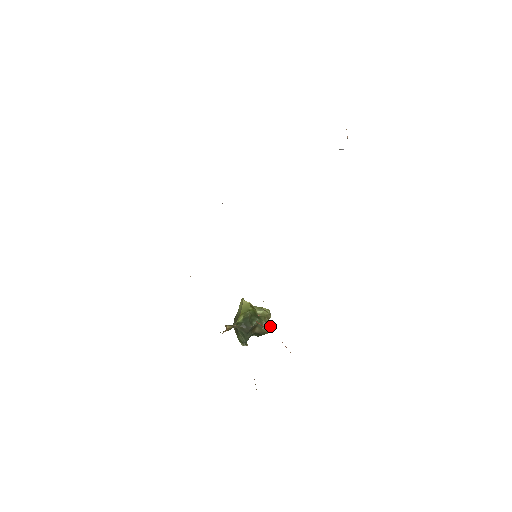
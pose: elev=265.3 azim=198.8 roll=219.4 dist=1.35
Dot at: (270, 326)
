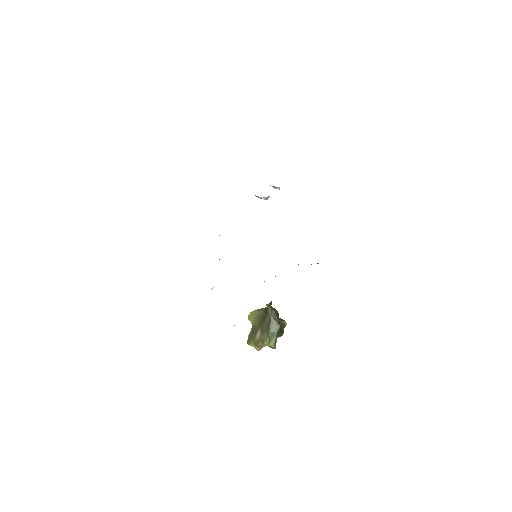
Dot at: (284, 321)
